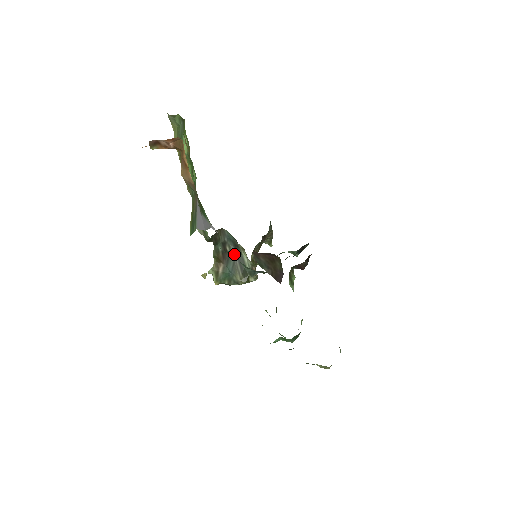
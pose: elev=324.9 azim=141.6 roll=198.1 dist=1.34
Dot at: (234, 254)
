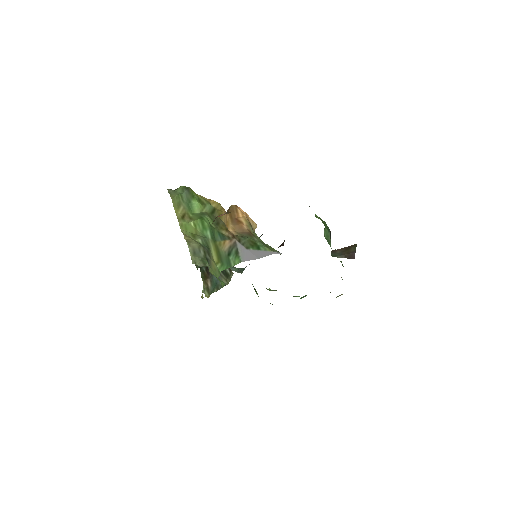
Dot at: occluded
